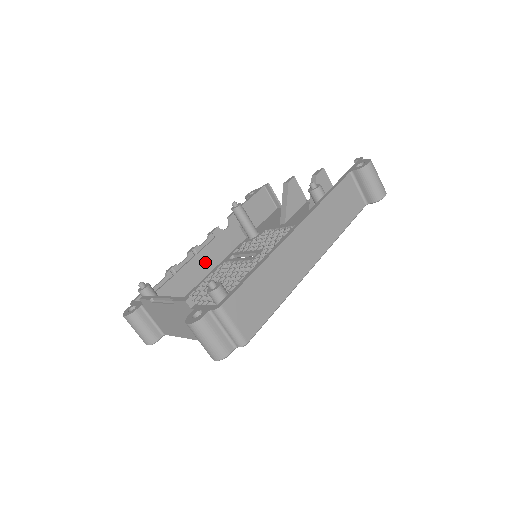
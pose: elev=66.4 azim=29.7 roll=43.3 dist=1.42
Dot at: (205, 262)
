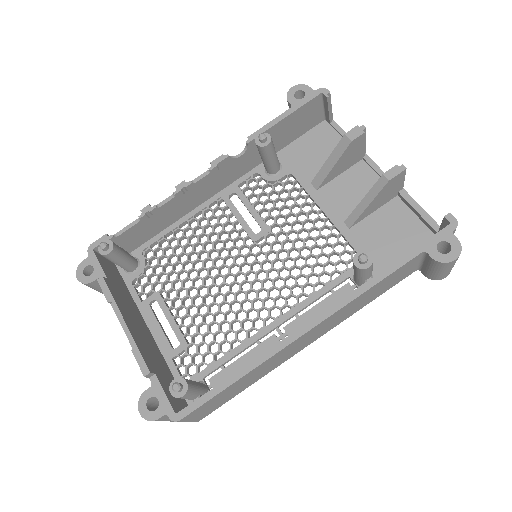
Dot at: (196, 197)
